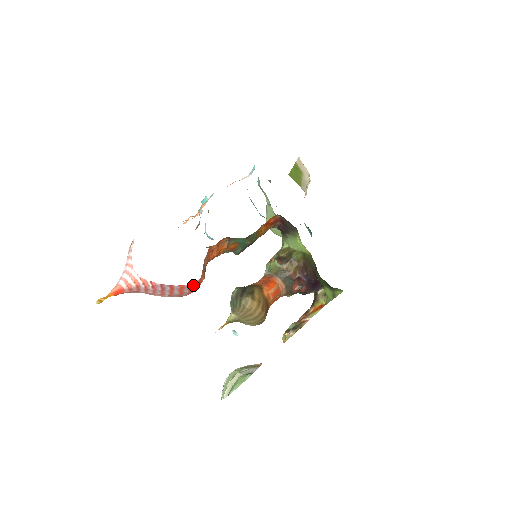
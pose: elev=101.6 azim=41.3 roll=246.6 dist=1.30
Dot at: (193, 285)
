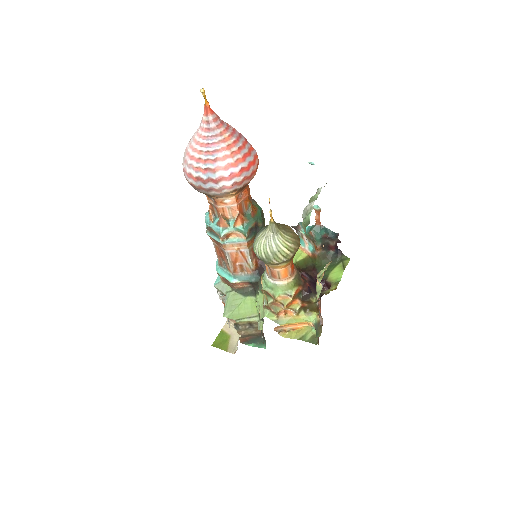
Dot at: (257, 157)
